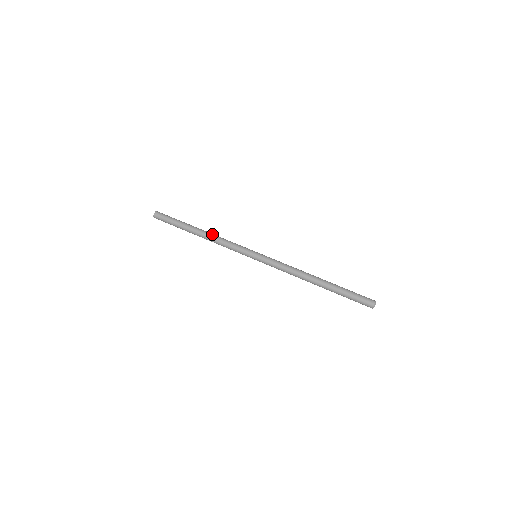
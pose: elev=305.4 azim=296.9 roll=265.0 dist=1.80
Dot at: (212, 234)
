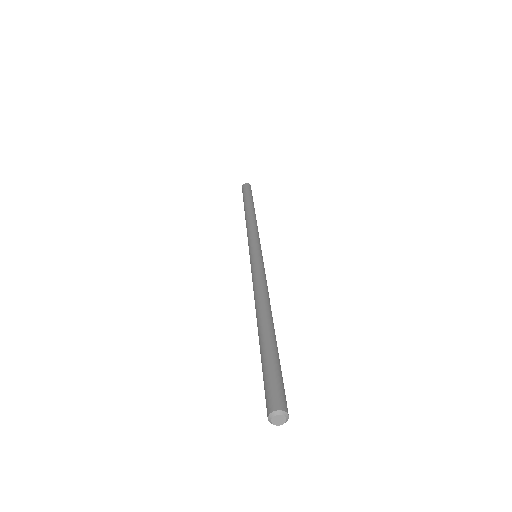
Dot at: occluded
